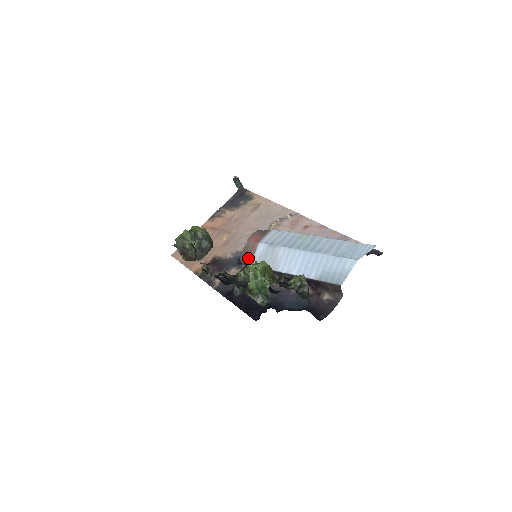
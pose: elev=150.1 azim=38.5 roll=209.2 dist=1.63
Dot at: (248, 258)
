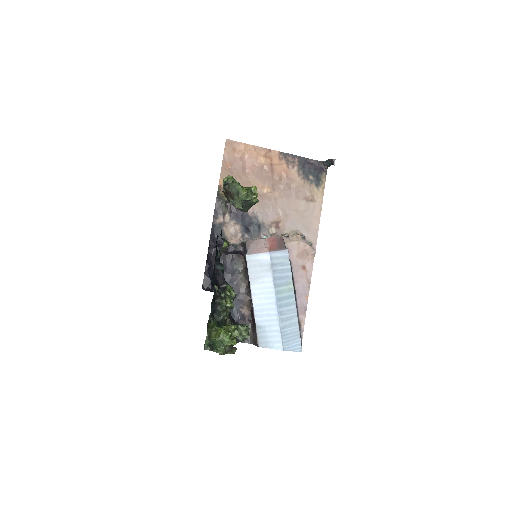
Dot at: (251, 249)
